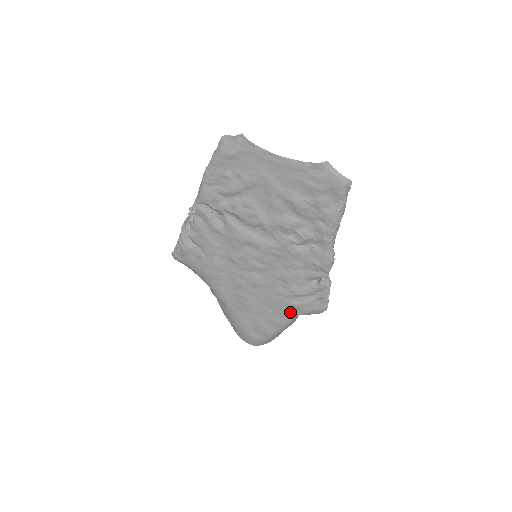
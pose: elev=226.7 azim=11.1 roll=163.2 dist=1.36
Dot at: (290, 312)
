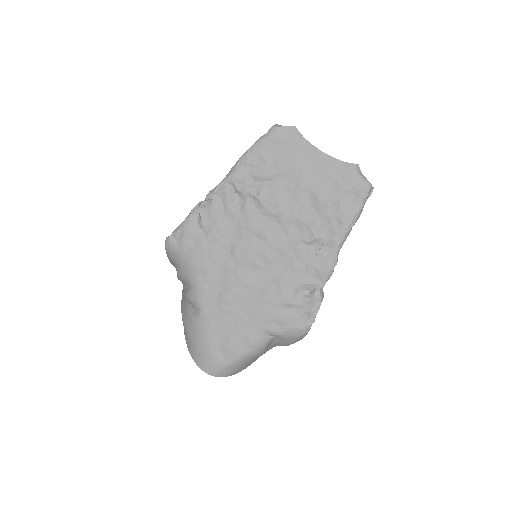
Dot at: (271, 327)
